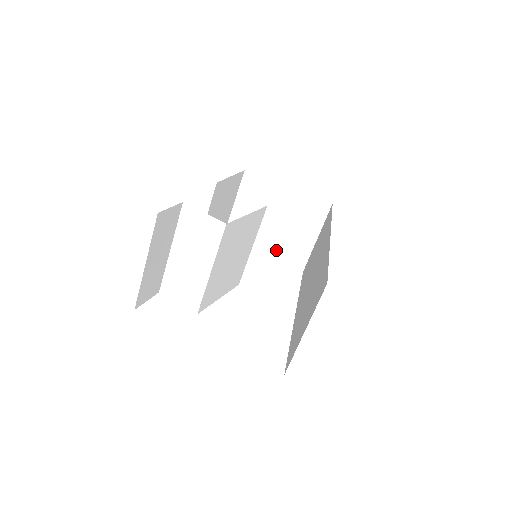
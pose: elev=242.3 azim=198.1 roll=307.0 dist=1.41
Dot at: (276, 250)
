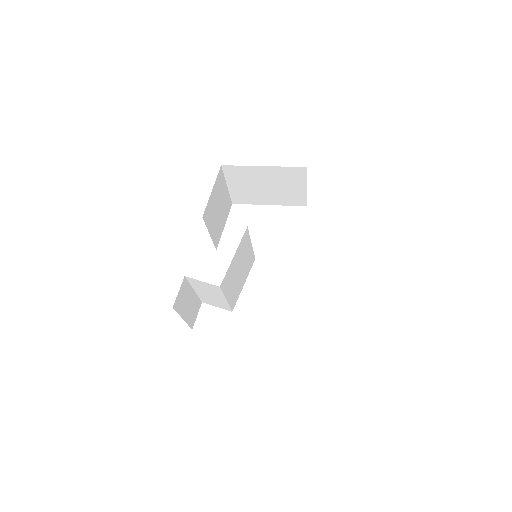
Dot at: (277, 200)
